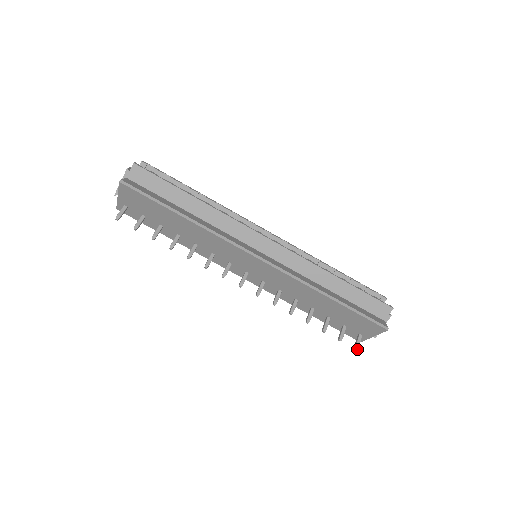
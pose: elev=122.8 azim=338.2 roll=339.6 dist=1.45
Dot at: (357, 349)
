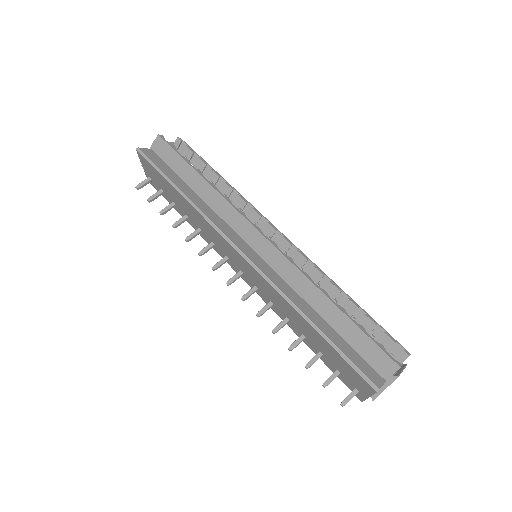
Dot at: (343, 405)
